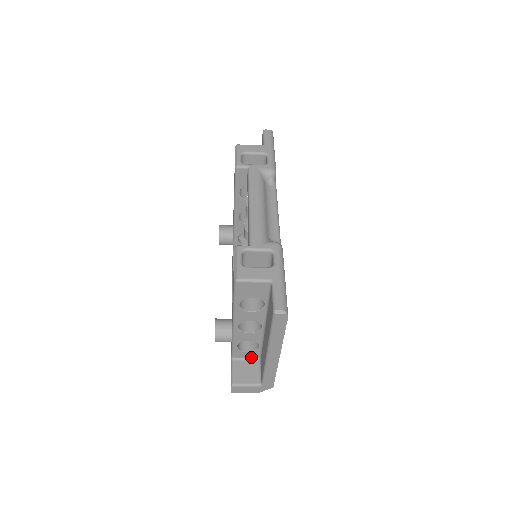
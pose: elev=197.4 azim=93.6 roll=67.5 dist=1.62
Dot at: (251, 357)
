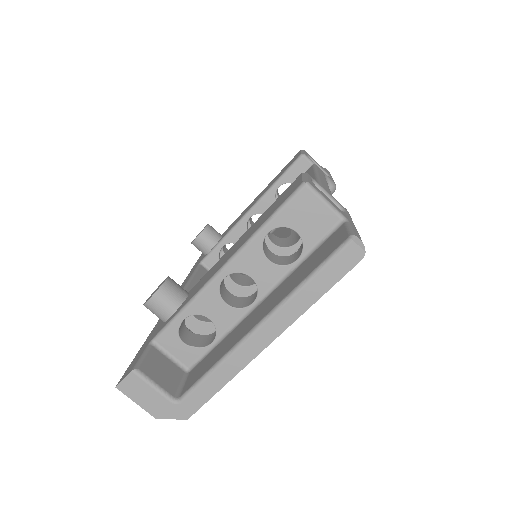
Dot at: (179, 359)
